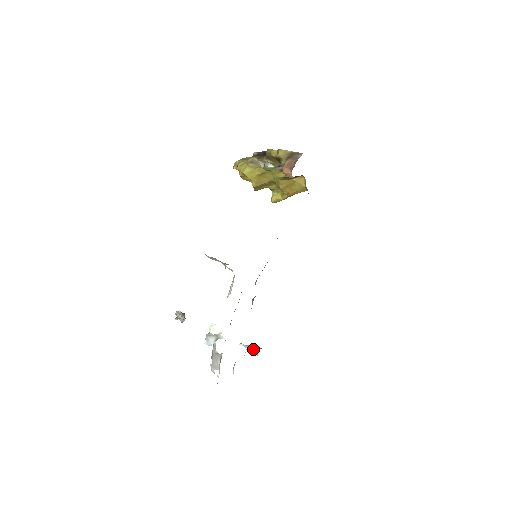
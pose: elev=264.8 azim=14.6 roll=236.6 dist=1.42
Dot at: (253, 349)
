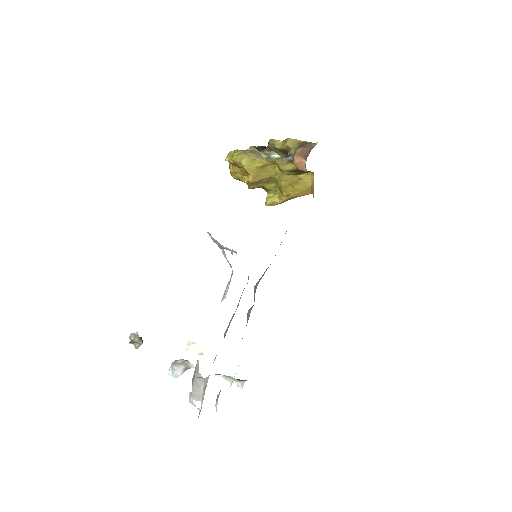
Dot at: (236, 380)
